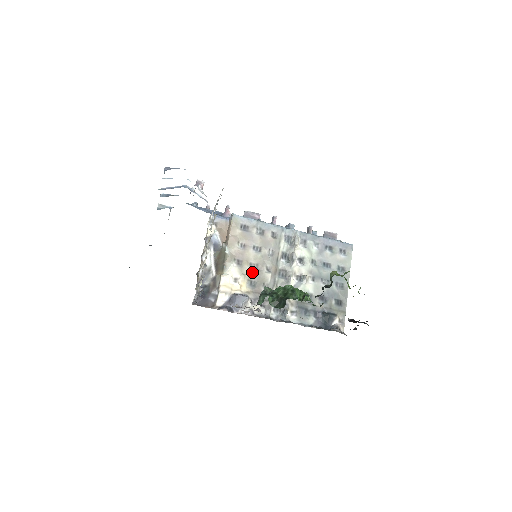
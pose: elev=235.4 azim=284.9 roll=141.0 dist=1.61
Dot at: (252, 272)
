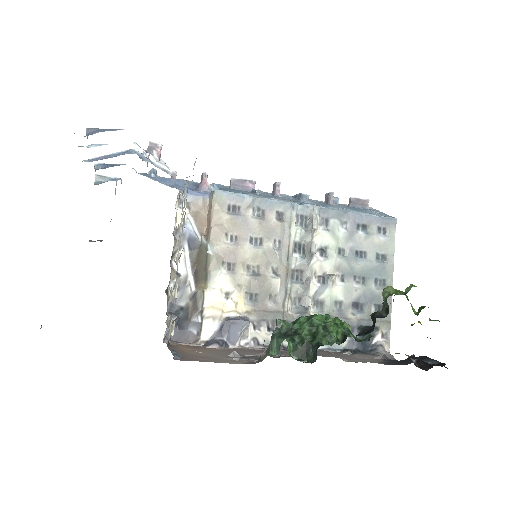
Dot at: (251, 280)
